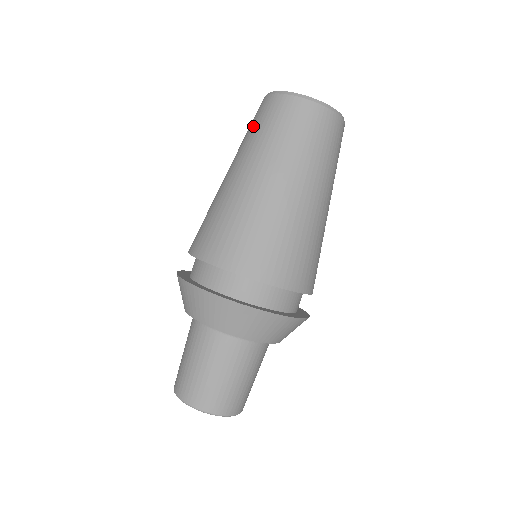
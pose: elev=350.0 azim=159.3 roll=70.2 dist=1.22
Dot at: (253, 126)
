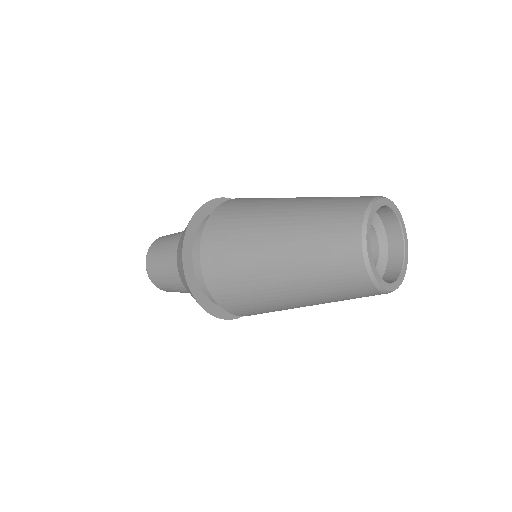
Dot at: (324, 224)
